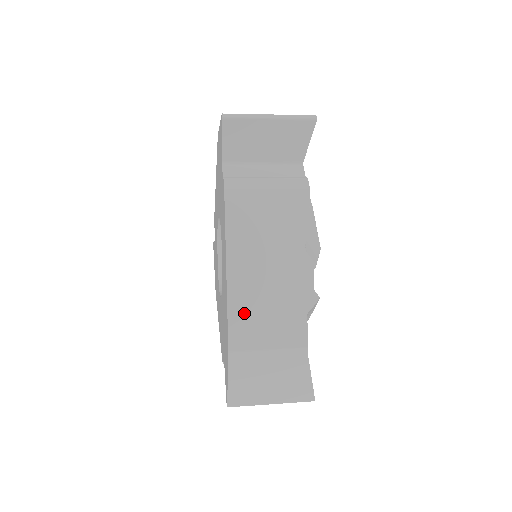
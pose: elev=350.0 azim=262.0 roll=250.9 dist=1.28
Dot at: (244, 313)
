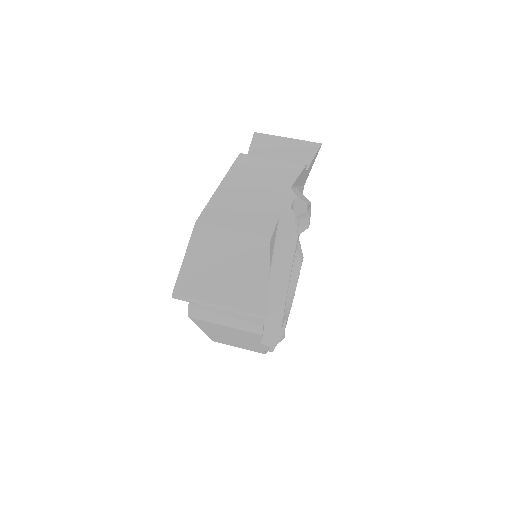
Dot at: (219, 339)
